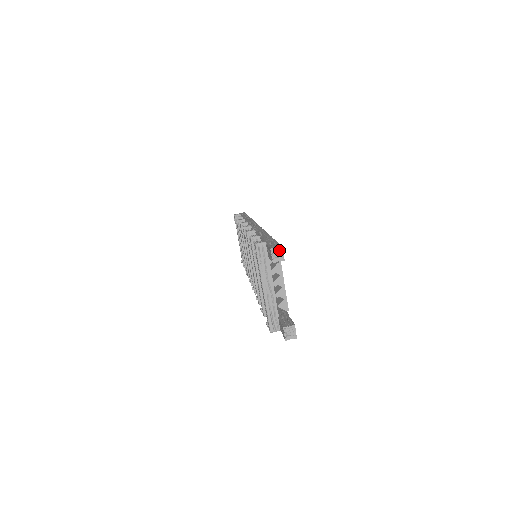
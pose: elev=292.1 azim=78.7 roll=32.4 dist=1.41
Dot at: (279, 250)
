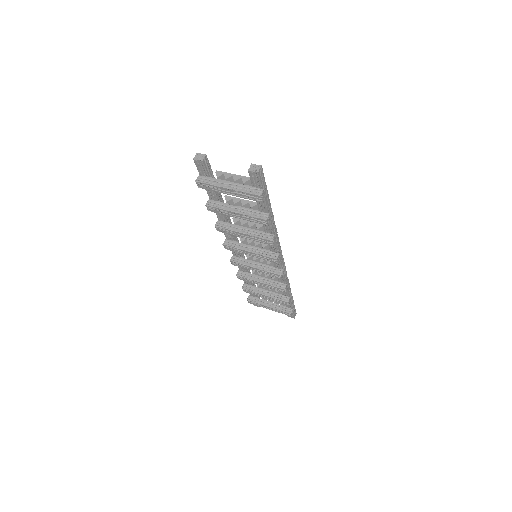
Dot at: (198, 155)
